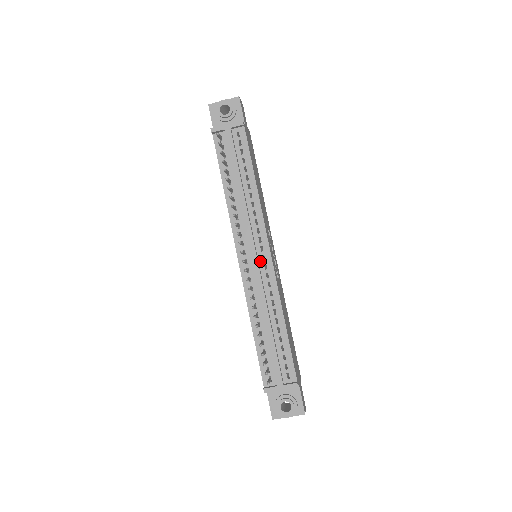
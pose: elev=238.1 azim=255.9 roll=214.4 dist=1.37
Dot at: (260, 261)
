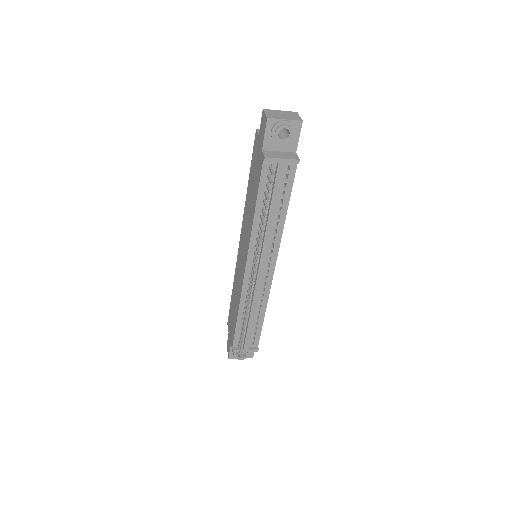
Dot at: (263, 273)
